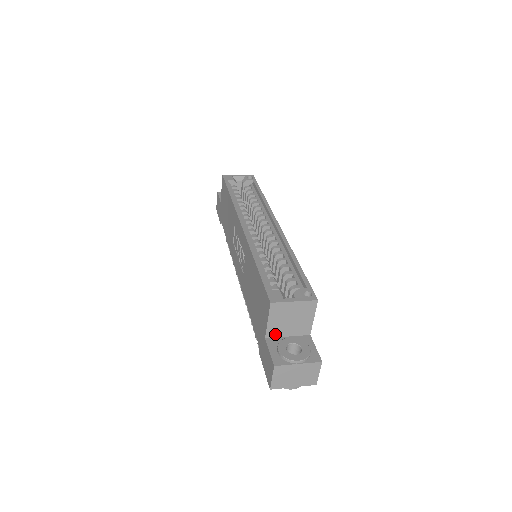
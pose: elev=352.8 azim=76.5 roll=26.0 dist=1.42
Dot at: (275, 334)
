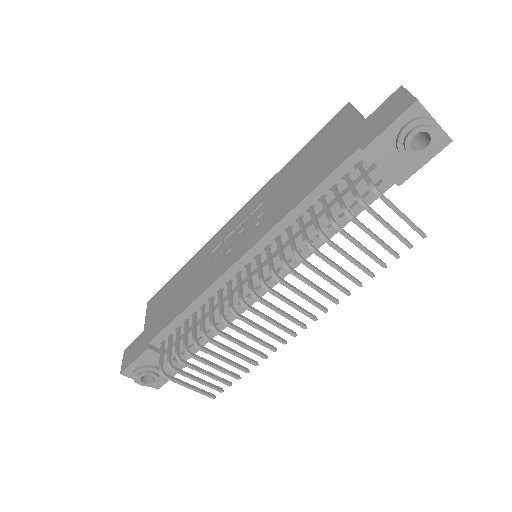
Dot at: occluded
